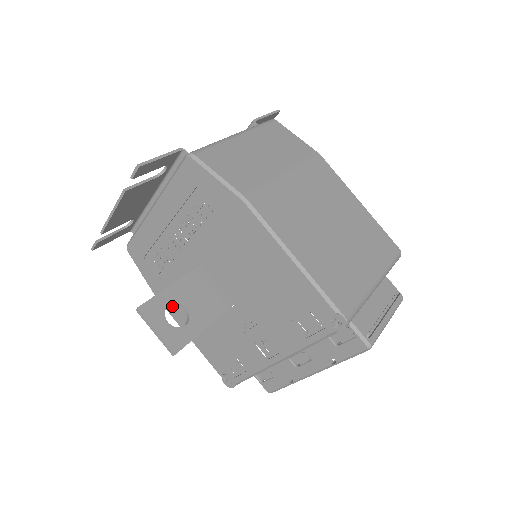
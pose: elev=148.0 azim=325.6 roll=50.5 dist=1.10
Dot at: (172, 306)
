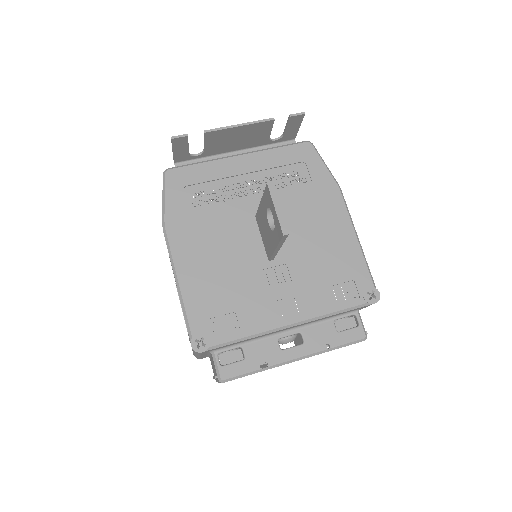
Dot at: (183, 241)
